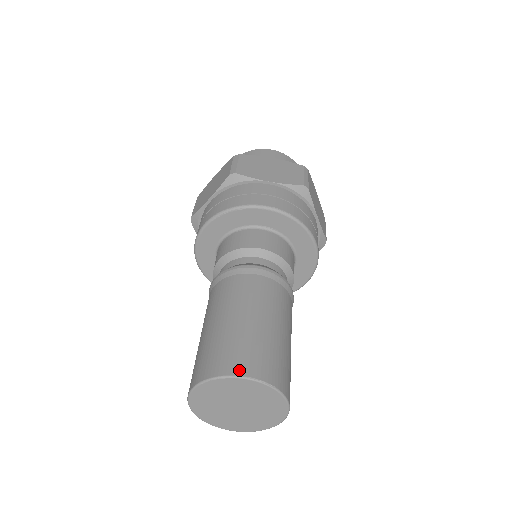
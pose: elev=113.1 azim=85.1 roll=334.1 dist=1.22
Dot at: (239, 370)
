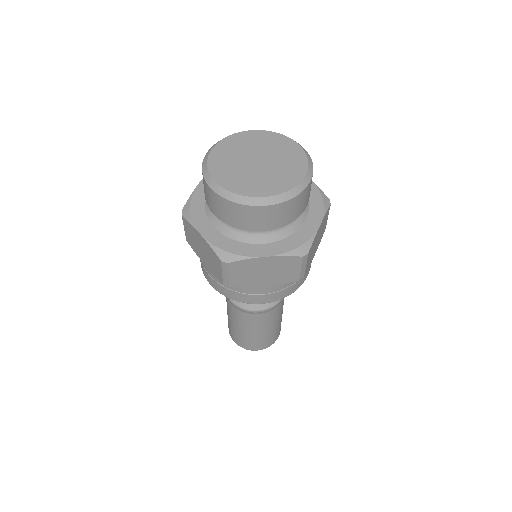
Dot at: (254, 349)
